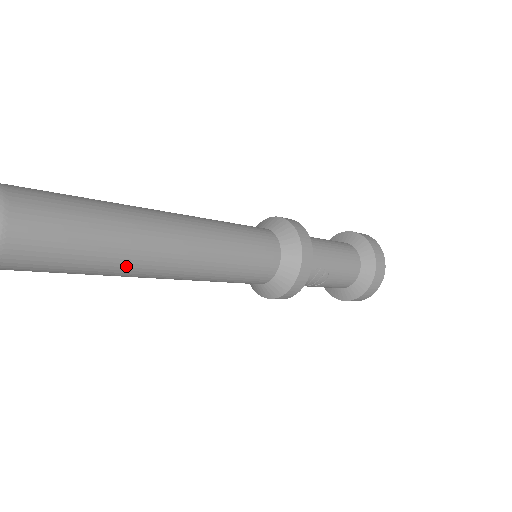
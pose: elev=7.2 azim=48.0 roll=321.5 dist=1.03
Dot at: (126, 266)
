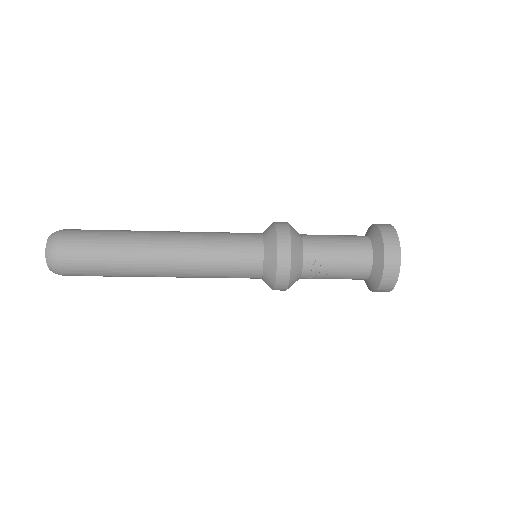
Dot at: (133, 269)
